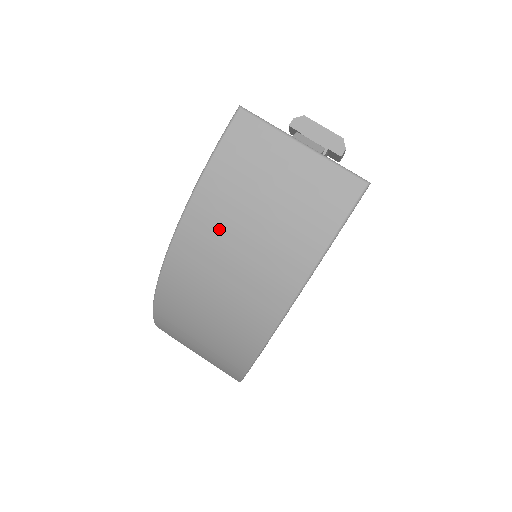
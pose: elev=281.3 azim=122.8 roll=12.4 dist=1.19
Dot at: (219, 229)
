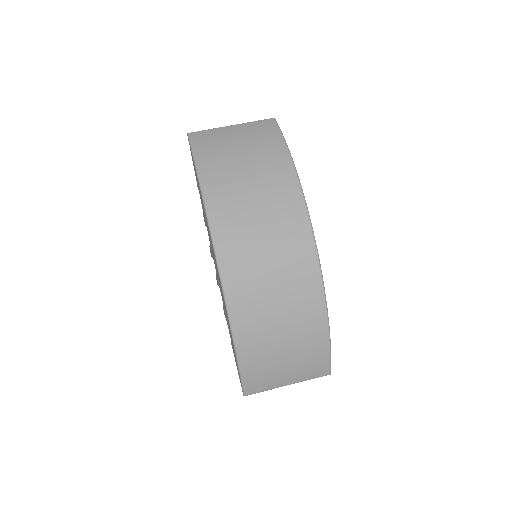
Dot at: (227, 176)
